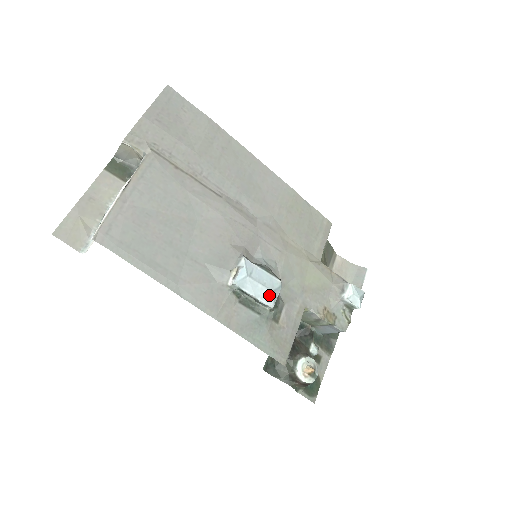
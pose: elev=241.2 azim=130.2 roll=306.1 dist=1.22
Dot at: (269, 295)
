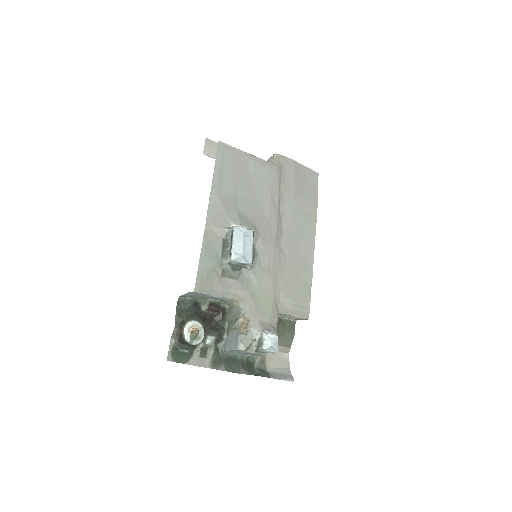
Dot at: (239, 253)
